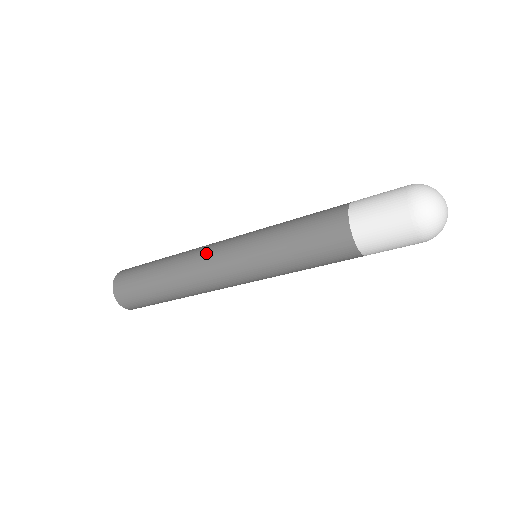
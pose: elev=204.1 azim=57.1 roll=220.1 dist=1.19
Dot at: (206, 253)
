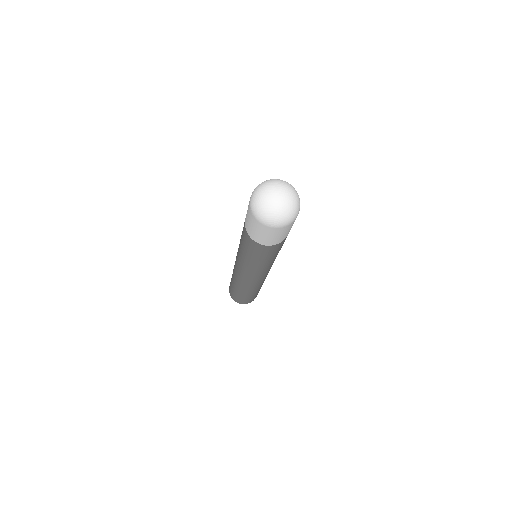
Dot at: occluded
